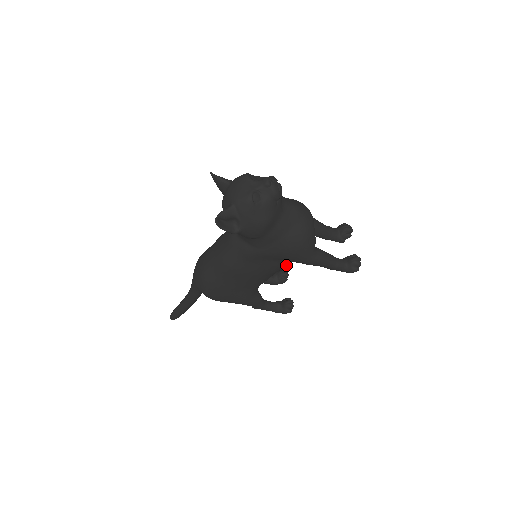
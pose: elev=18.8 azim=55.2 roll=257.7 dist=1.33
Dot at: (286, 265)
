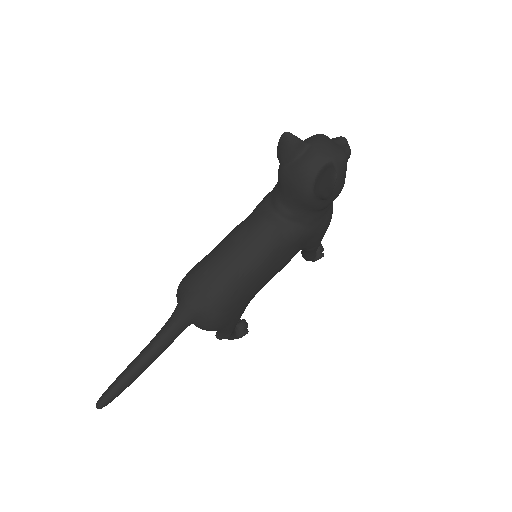
Dot at: occluded
